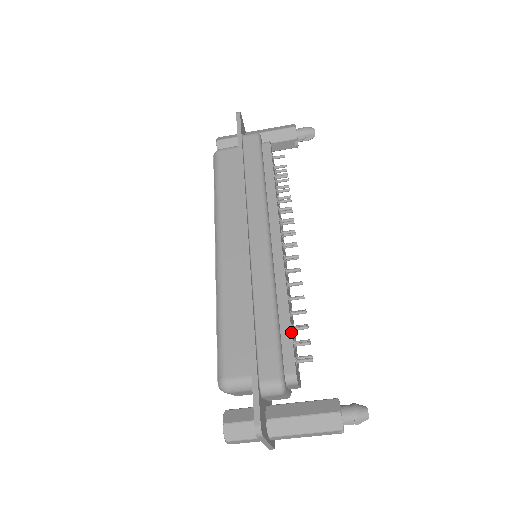
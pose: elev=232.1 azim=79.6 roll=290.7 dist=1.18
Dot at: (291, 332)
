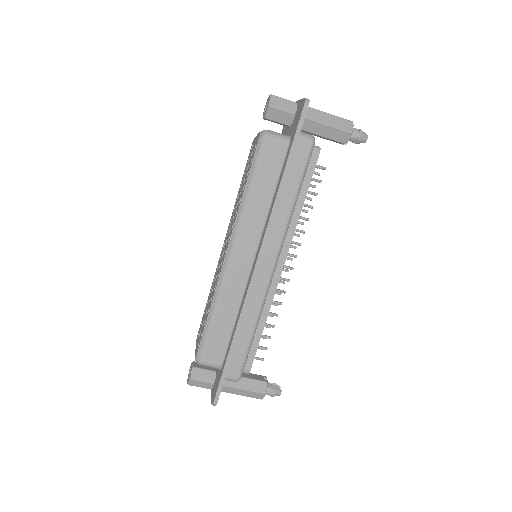
Dot at: (258, 345)
